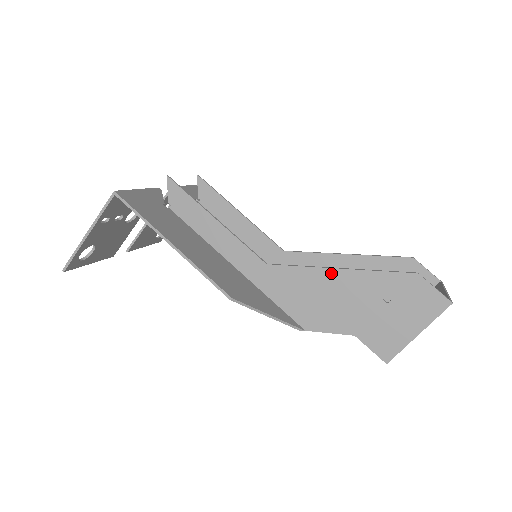
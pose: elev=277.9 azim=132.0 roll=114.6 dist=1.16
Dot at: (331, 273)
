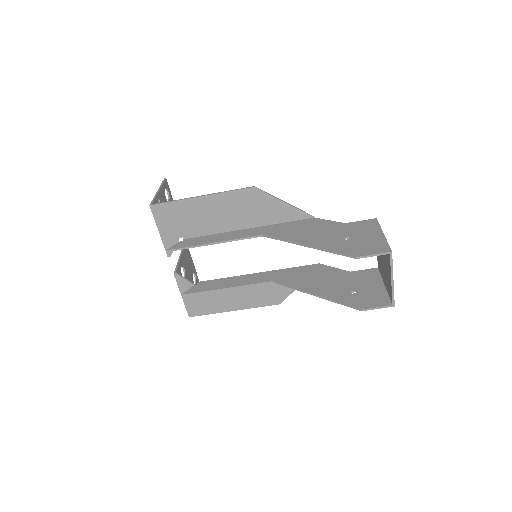
Dot at: (311, 292)
